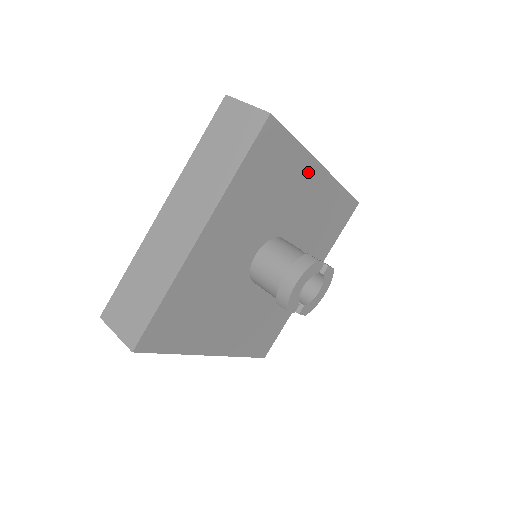
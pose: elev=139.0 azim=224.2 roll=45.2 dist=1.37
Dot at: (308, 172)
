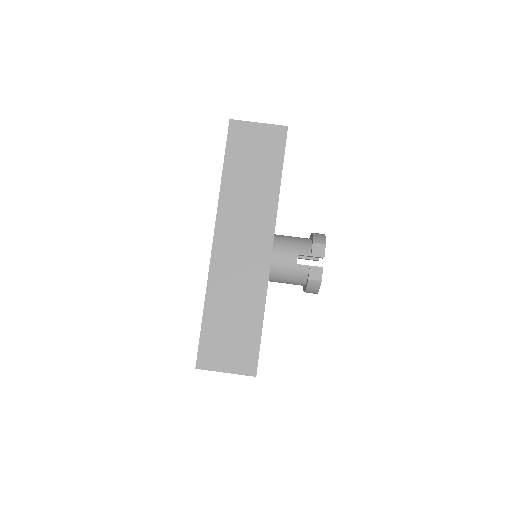
Dot at: occluded
